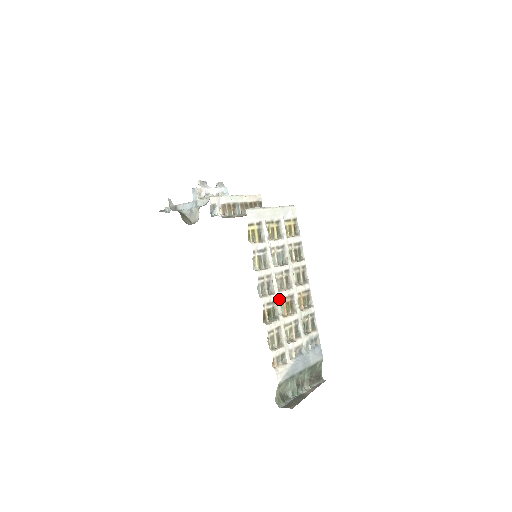
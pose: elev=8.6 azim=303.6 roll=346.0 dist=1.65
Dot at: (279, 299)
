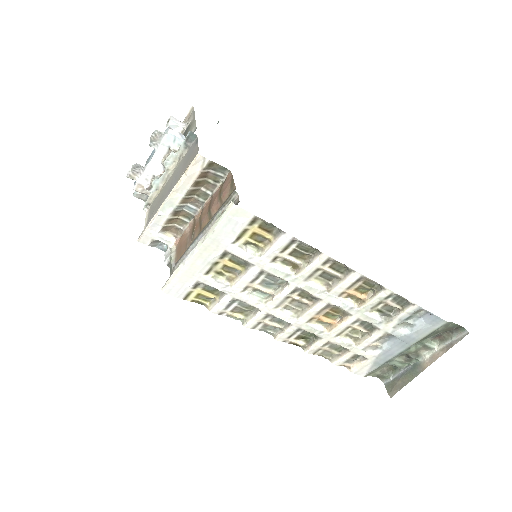
Dot at: (305, 322)
